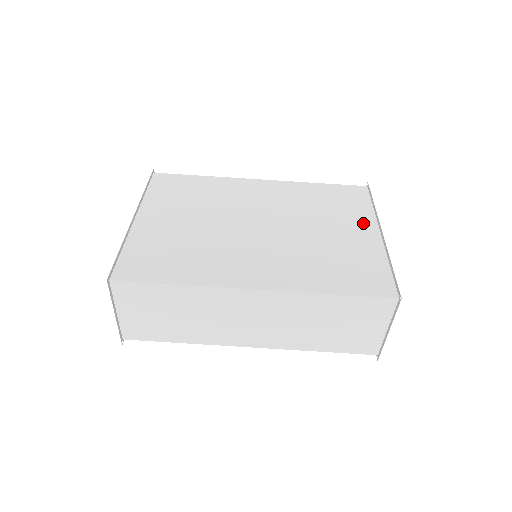
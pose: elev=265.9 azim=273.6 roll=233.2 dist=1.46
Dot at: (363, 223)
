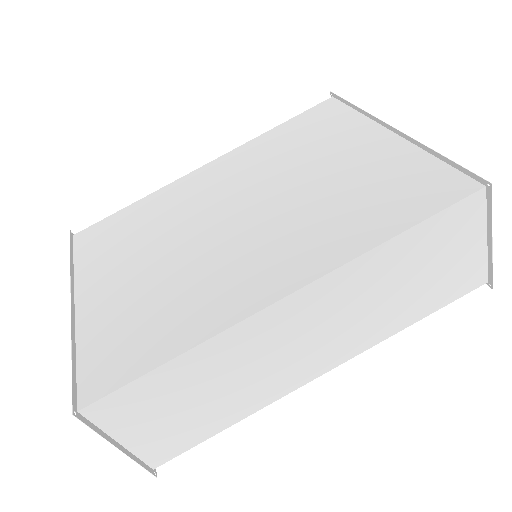
Dot at: (361, 134)
